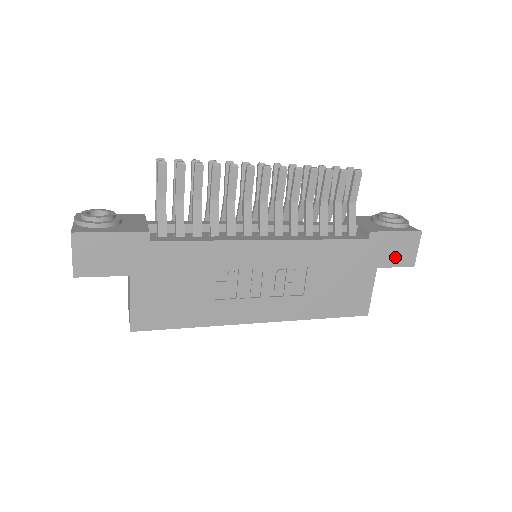
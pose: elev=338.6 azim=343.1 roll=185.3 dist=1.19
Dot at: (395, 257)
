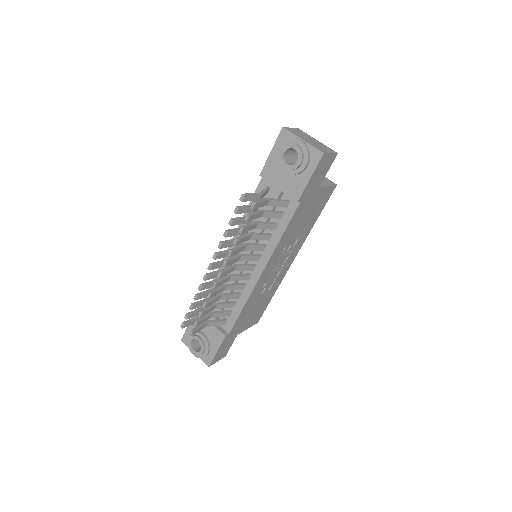
Dot at: (323, 174)
